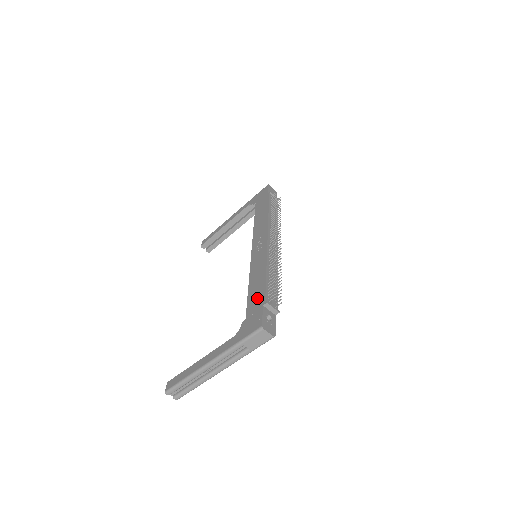
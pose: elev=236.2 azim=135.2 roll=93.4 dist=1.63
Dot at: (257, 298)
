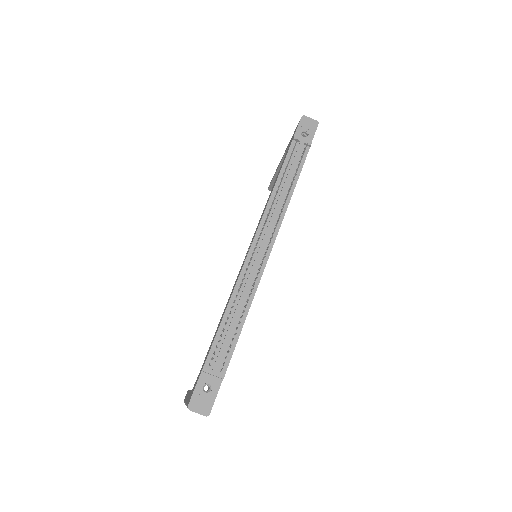
Dot at: (208, 351)
